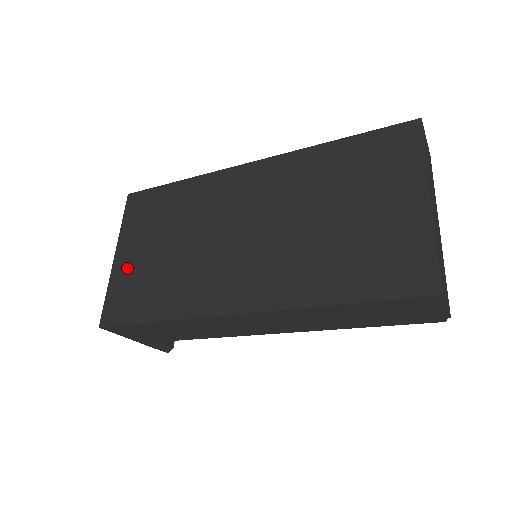
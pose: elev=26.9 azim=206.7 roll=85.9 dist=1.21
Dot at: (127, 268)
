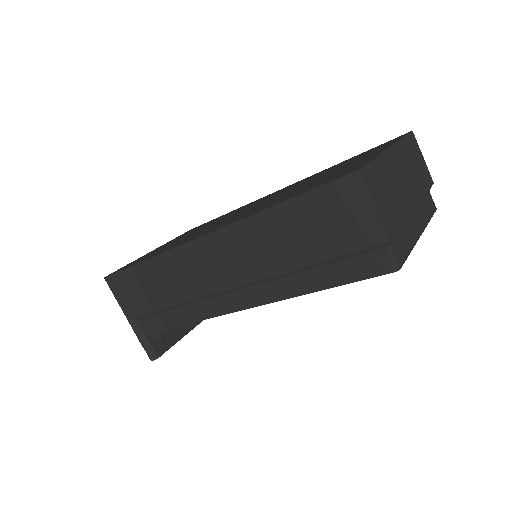
Dot at: (153, 251)
